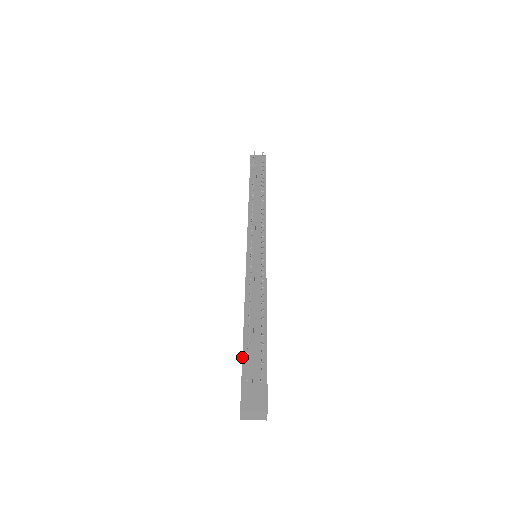
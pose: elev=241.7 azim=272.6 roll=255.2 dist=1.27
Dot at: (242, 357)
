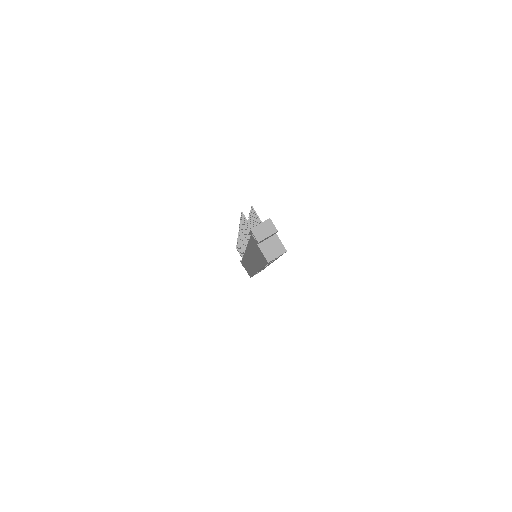
Dot at: (249, 239)
